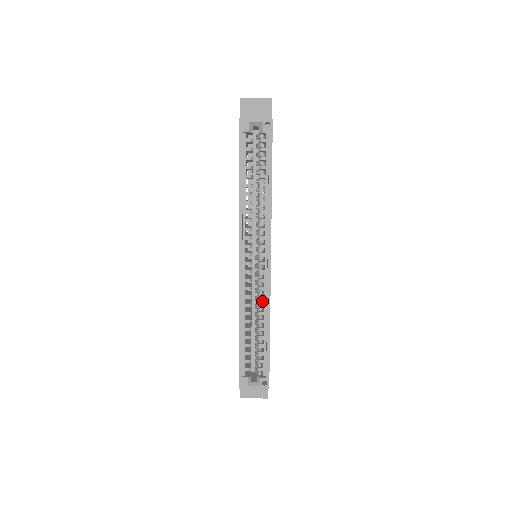
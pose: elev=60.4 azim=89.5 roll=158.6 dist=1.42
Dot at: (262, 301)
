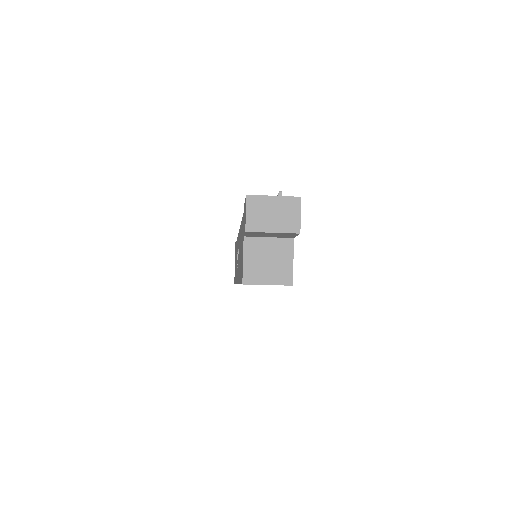
Dot at: occluded
